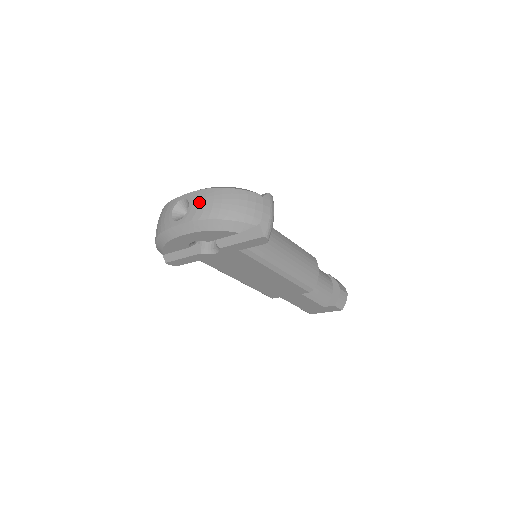
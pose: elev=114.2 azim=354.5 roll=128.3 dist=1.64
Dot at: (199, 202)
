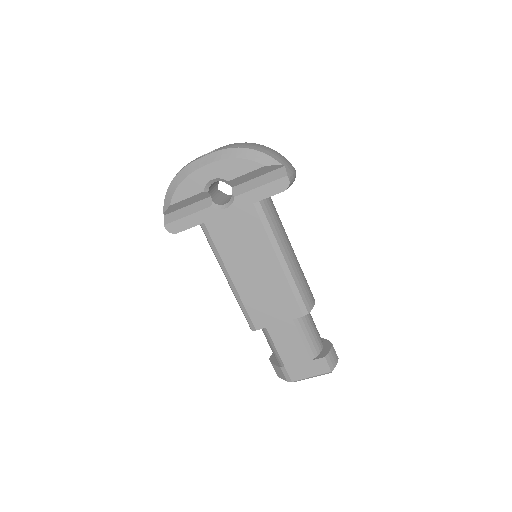
Dot at: (231, 144)
